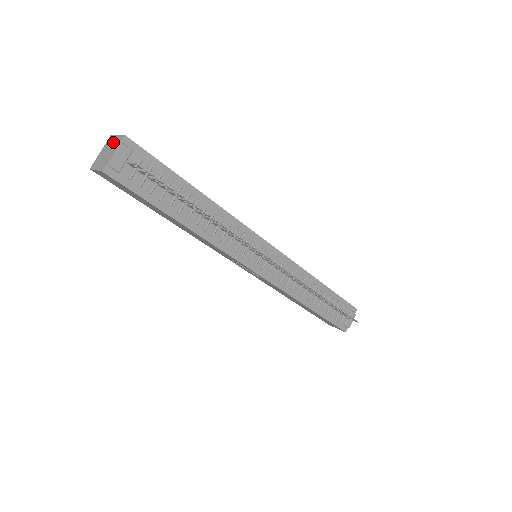
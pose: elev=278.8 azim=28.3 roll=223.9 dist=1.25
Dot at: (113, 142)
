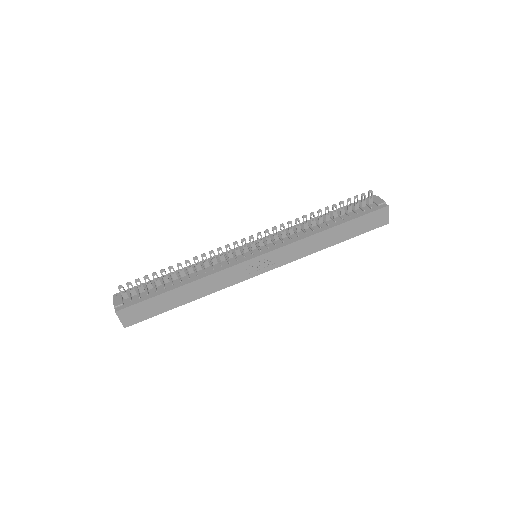
Dot at: occluded
